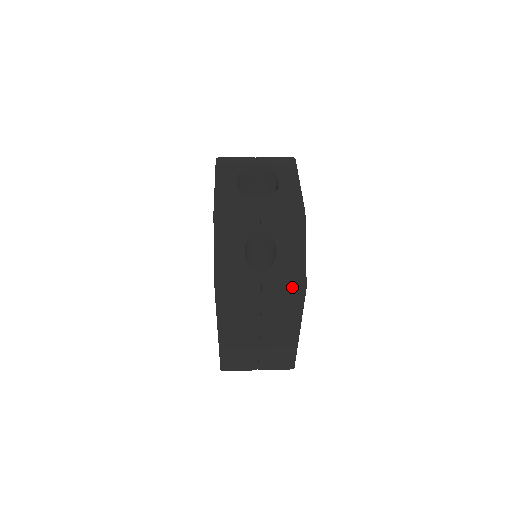
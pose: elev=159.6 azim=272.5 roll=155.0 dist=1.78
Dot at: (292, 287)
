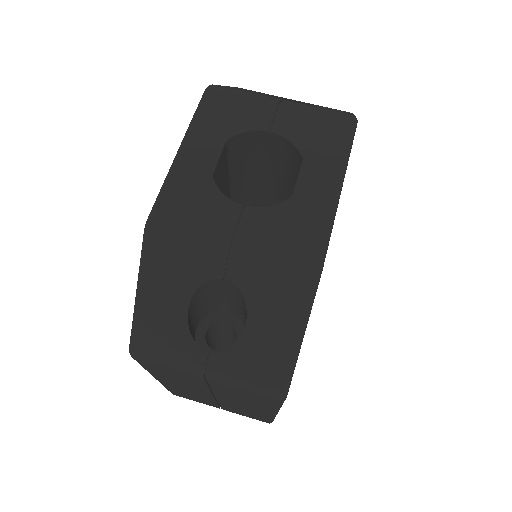
Dot at: (260, 390)
